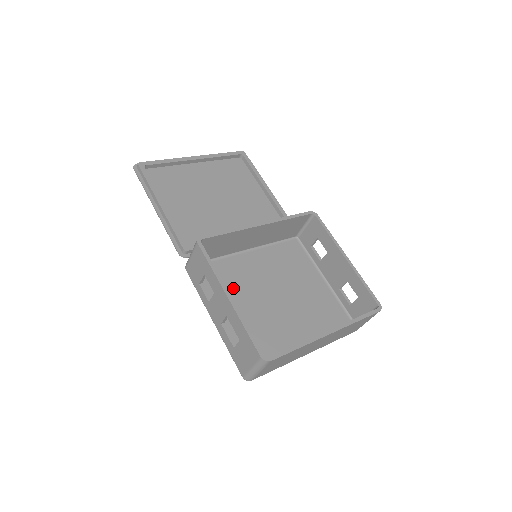
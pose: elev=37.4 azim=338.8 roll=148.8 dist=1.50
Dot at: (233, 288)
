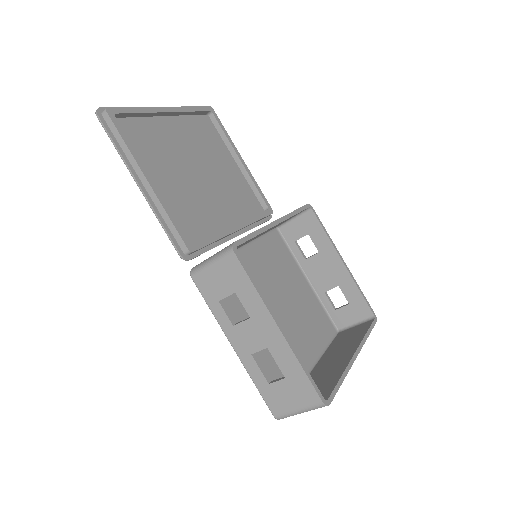
Dot at: occluded
